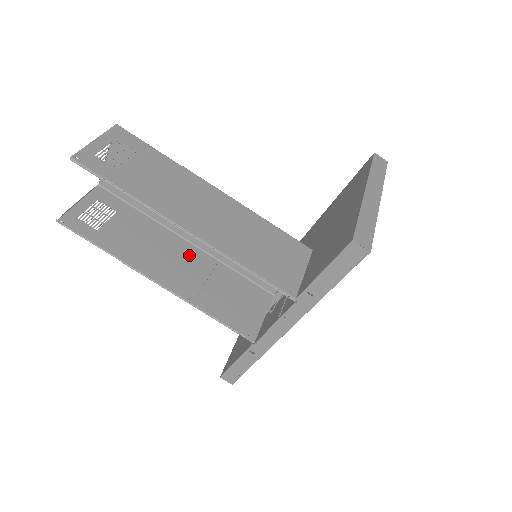
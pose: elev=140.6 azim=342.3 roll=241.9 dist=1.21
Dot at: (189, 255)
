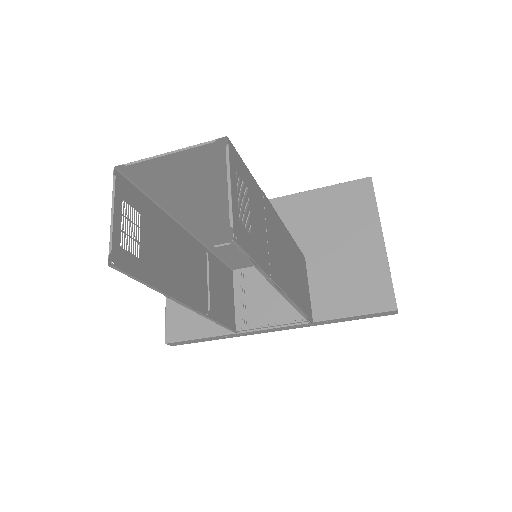
Dot at: (193, 253)
